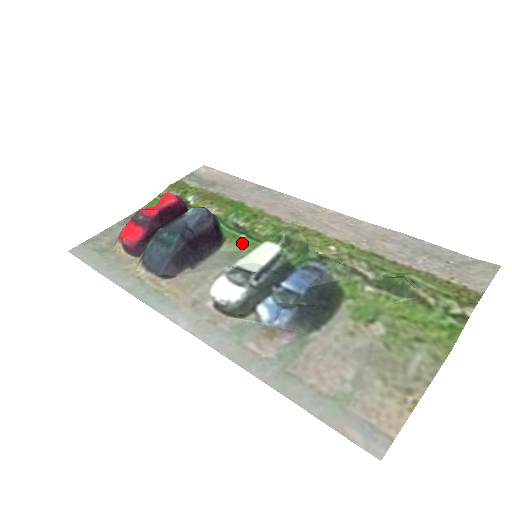
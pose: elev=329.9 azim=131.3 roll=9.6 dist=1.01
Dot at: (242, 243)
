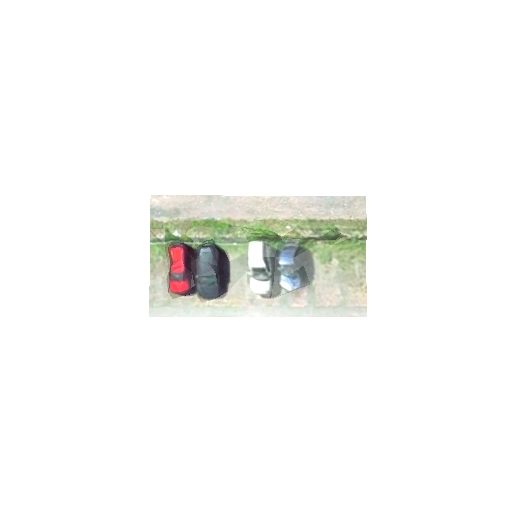
Dot at: (239, 249)
